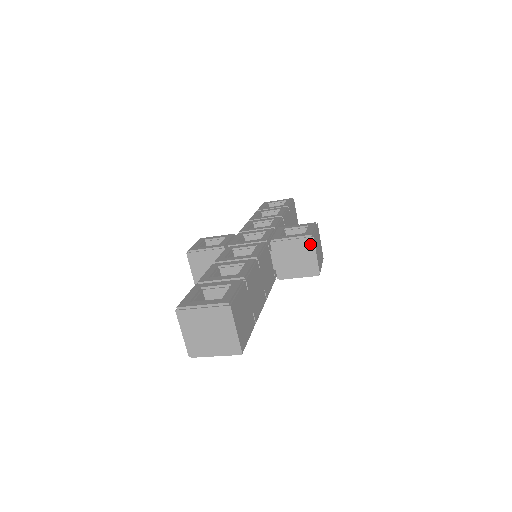
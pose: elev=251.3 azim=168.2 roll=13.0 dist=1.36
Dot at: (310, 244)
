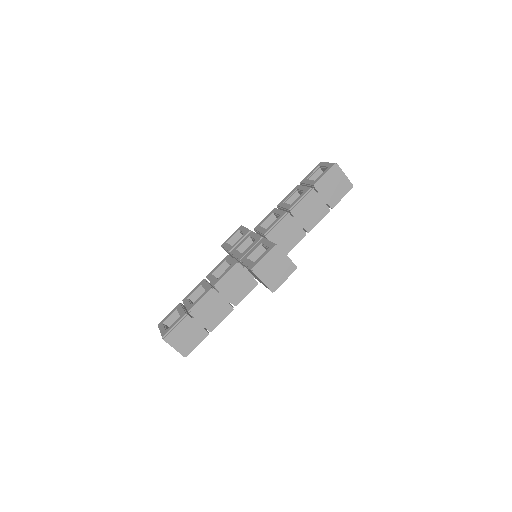
Dot at: (254, 274)
